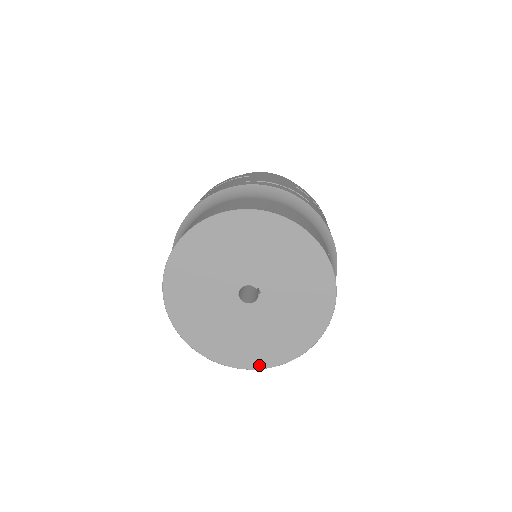
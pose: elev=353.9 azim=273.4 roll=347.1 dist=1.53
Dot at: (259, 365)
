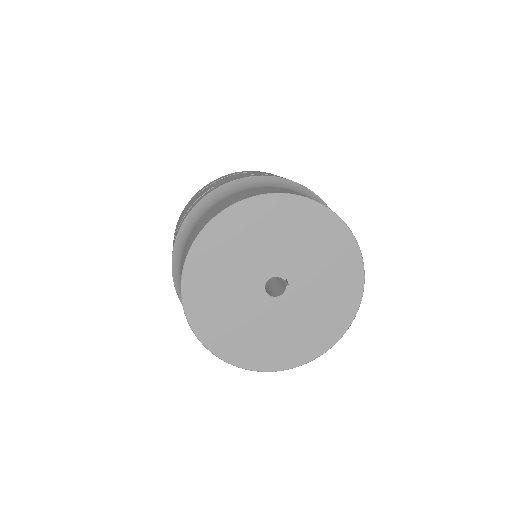
Dot at: (283, 366)
